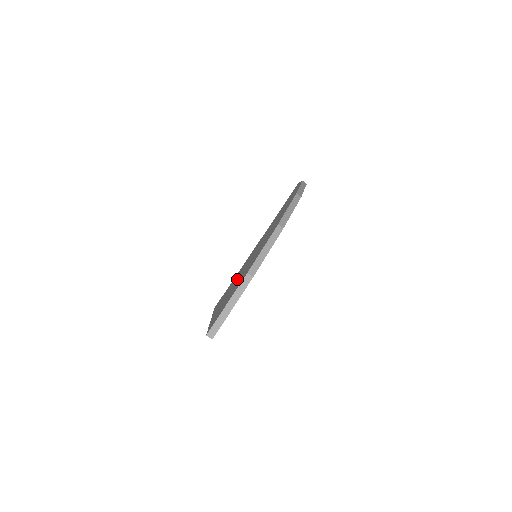
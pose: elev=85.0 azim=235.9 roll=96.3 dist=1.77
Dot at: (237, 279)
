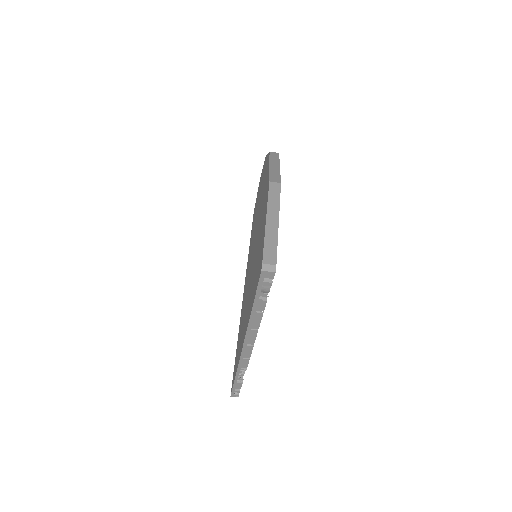
Dot at: occluded
